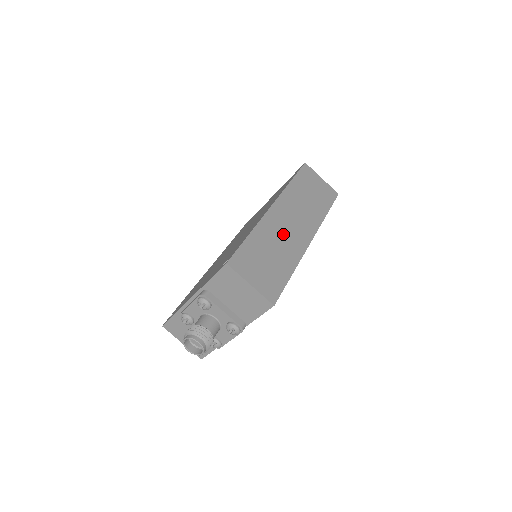
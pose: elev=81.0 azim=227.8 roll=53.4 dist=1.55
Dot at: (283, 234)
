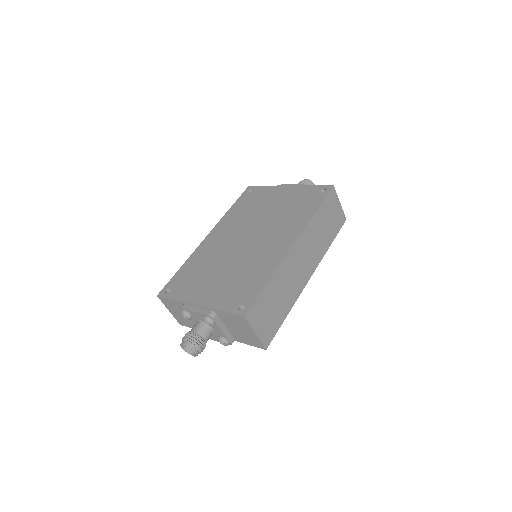
Dot at: (292, 276)
